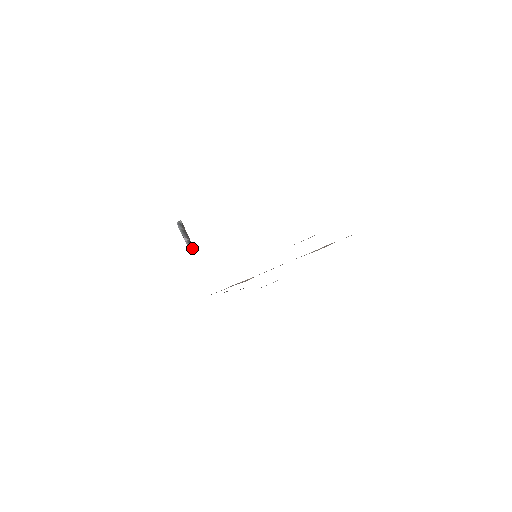
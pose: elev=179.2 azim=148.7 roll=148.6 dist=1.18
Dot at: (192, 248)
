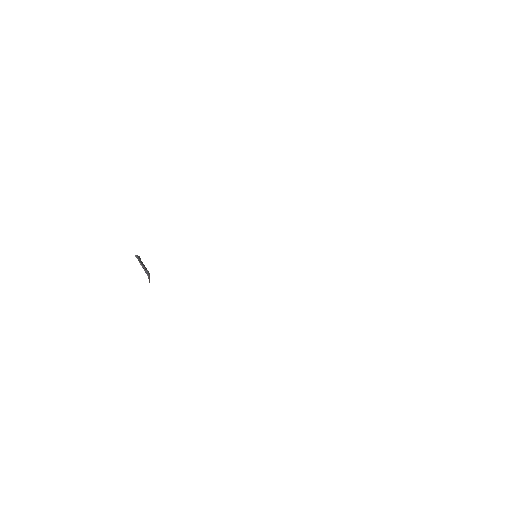
Dot at: (149, 276)
